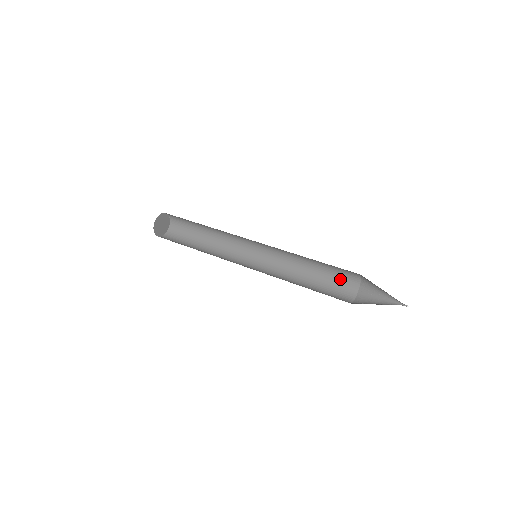
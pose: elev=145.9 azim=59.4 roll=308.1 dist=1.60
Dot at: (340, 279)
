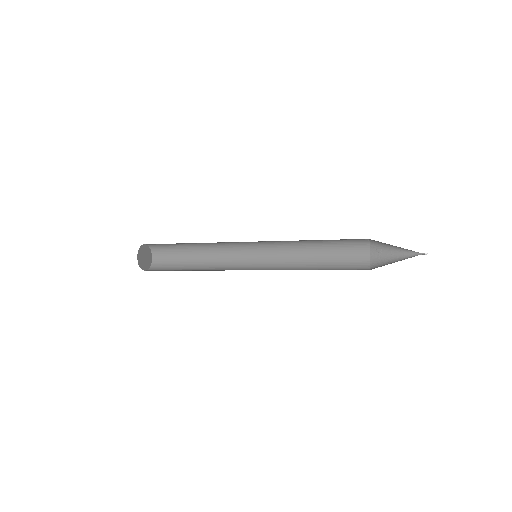
Dot at: (347, 269)
